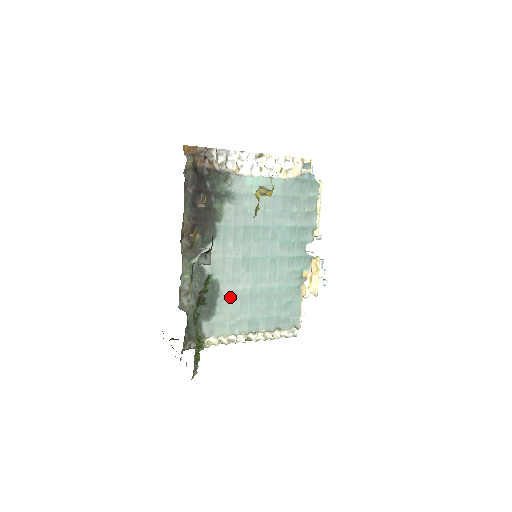
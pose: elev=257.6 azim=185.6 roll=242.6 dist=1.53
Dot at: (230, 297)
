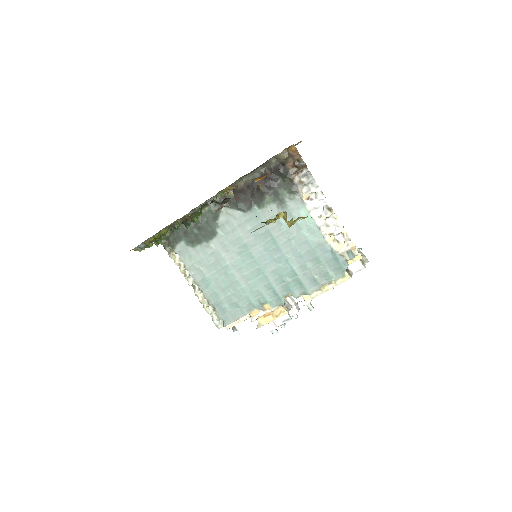
Dot at: (212, 252)
